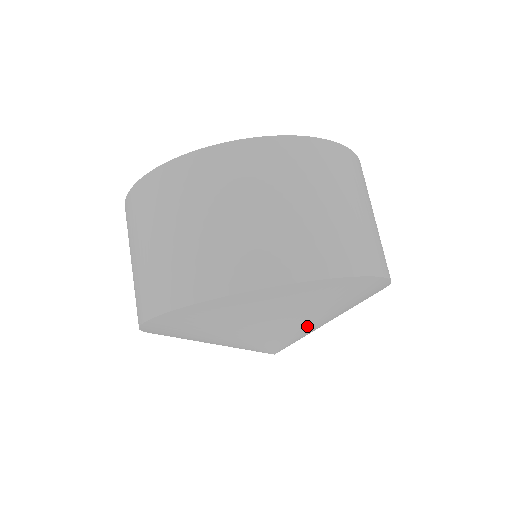
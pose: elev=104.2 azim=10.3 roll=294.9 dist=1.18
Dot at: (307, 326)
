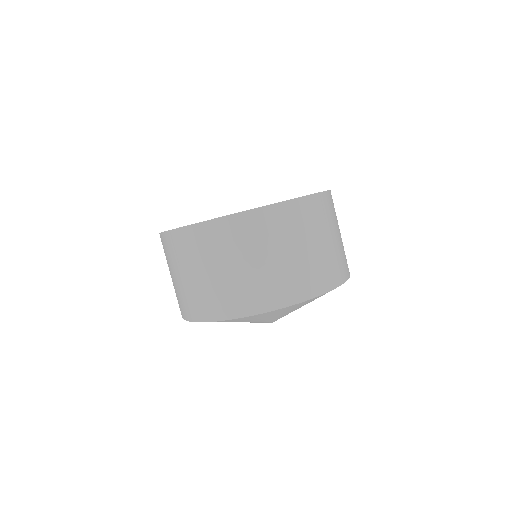
Dot at: (268, 319)
